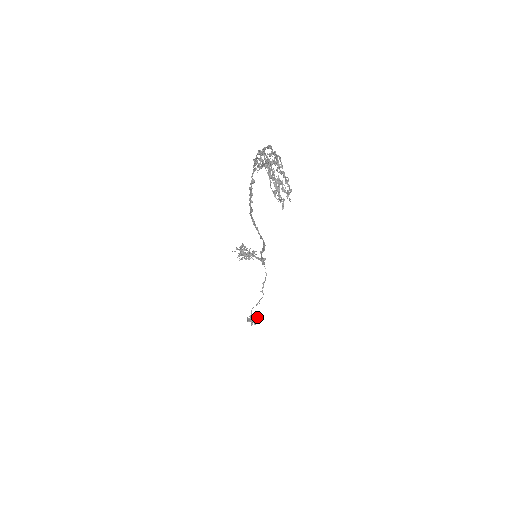
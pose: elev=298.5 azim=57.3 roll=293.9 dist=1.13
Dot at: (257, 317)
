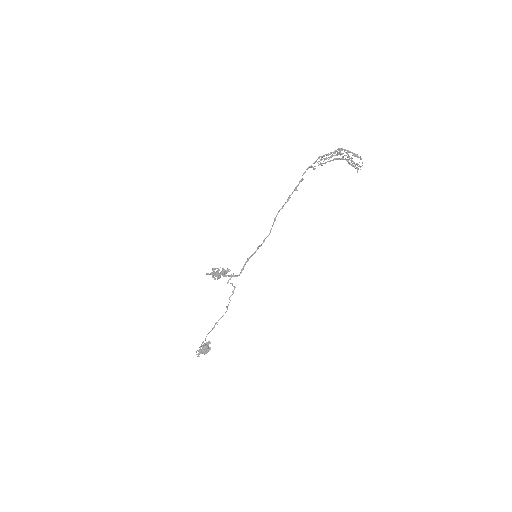
Dot at: (208, 345)
